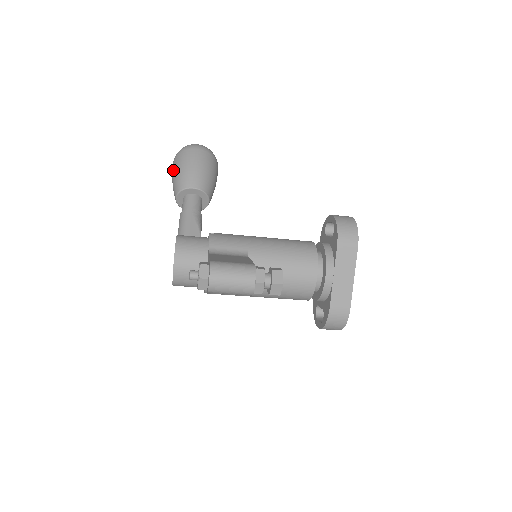
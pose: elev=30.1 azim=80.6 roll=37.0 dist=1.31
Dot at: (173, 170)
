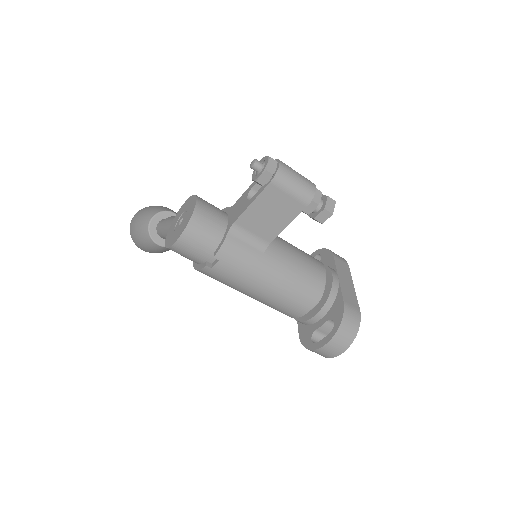
Dot at: (141, 212)
